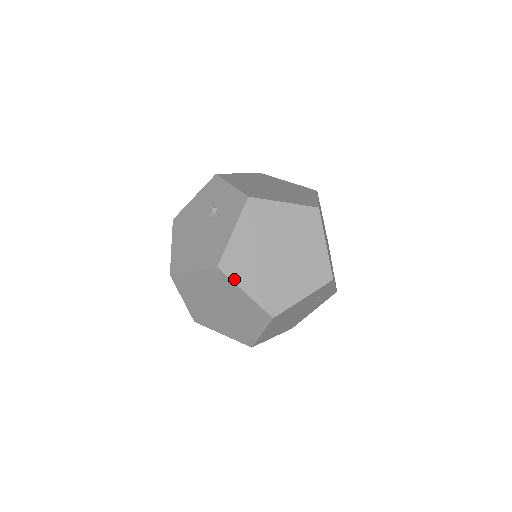
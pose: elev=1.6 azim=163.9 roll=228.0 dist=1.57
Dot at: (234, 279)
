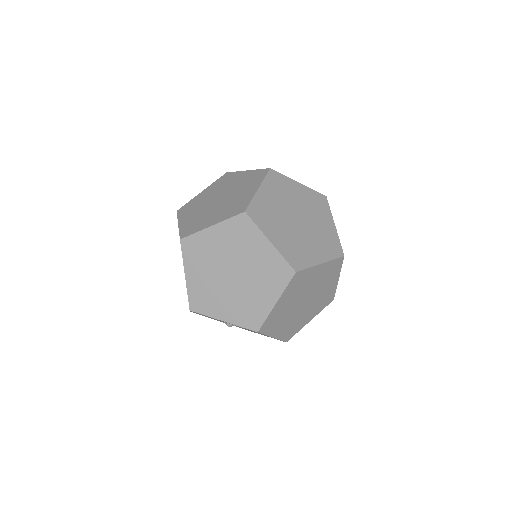
Dot at: (299, 330)
